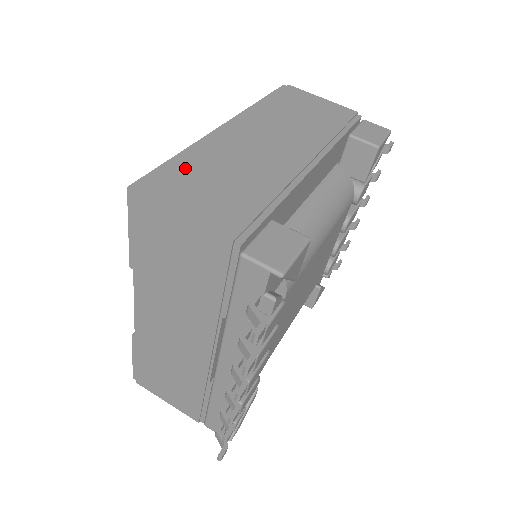
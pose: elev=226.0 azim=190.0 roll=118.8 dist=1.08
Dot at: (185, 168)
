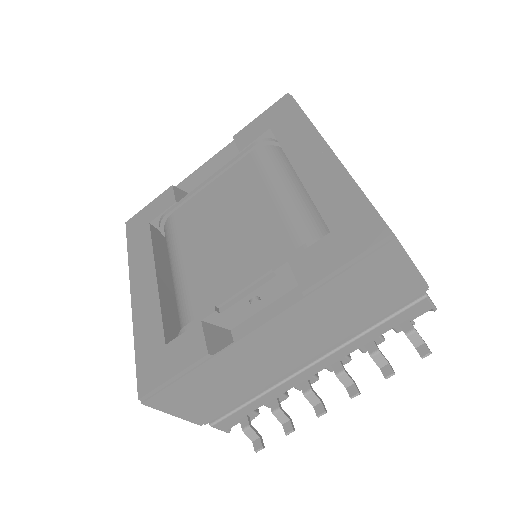
Dot at: occluded
